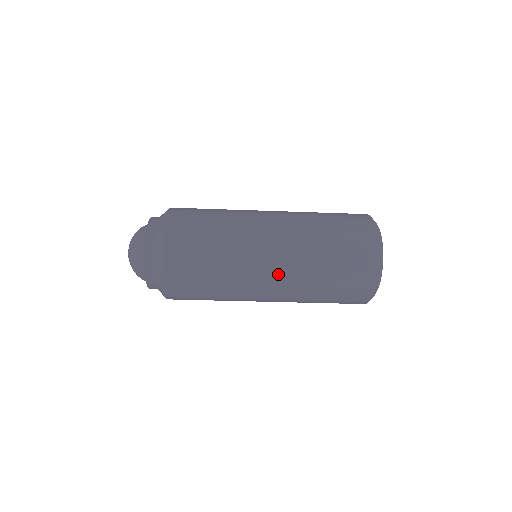
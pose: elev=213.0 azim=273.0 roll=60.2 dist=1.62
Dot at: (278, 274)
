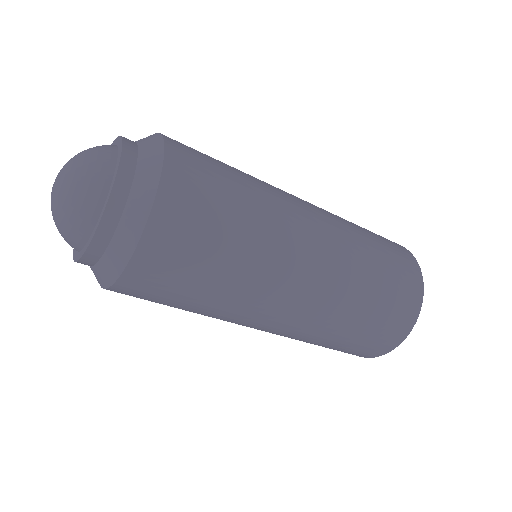
Dot at: (324, 230)
